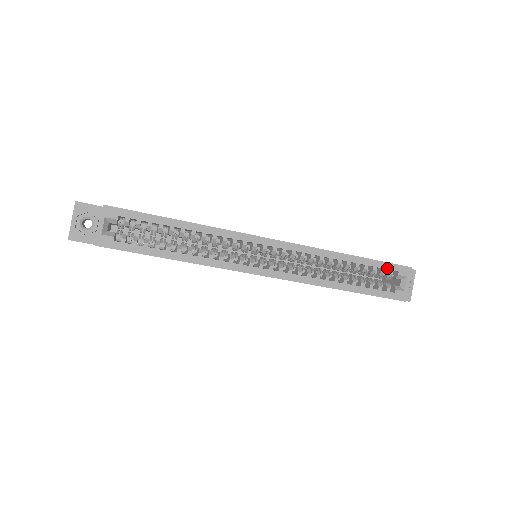
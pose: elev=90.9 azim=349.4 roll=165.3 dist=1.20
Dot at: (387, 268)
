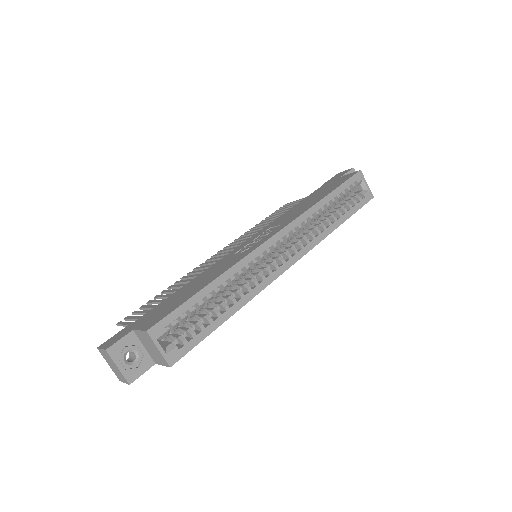
Dot at: (349, 185)
